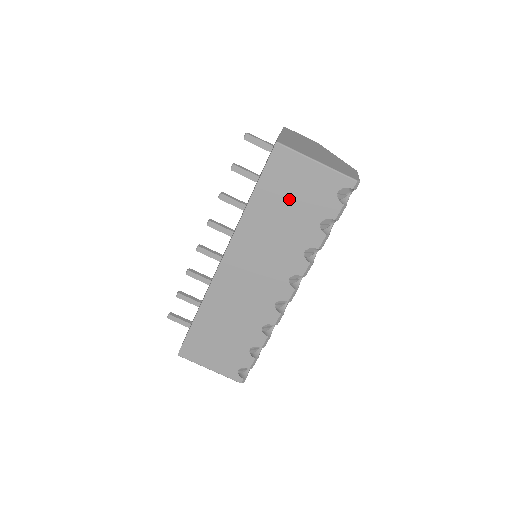
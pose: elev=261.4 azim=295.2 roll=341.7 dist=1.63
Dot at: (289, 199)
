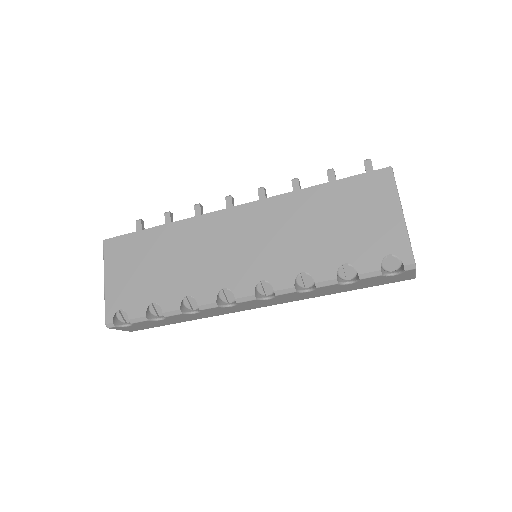
Dot at: (346, 217)
